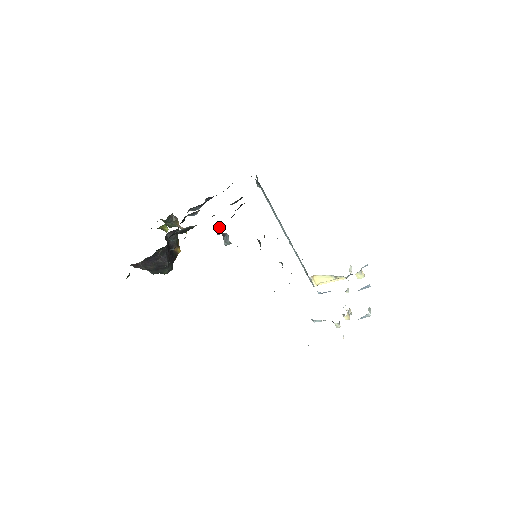
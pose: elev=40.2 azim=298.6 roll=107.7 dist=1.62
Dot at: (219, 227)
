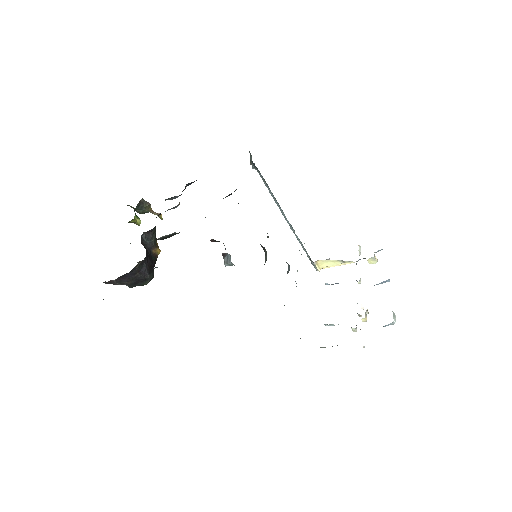
Dot at: (215, 240)
